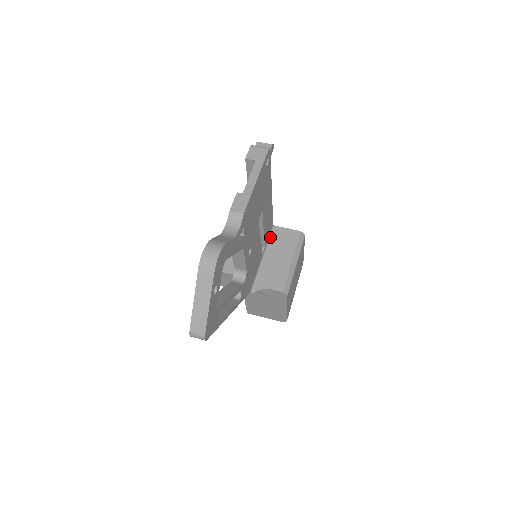
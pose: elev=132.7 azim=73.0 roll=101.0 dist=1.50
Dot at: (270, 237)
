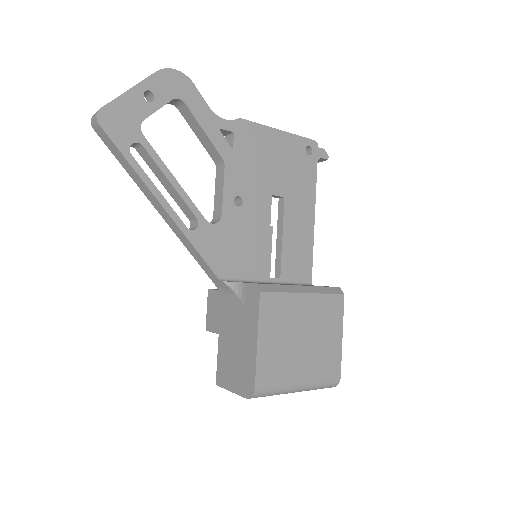
Dot at: (297, 284)
